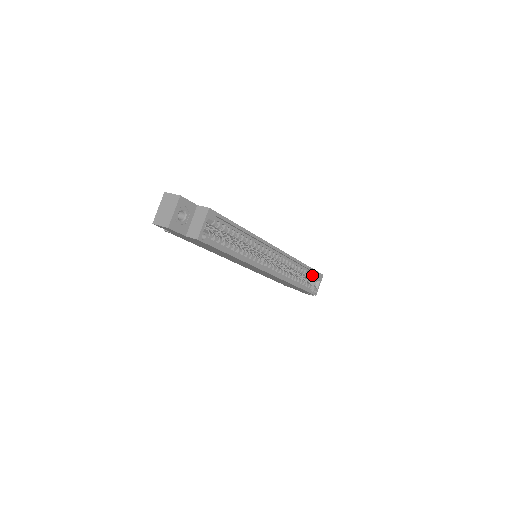
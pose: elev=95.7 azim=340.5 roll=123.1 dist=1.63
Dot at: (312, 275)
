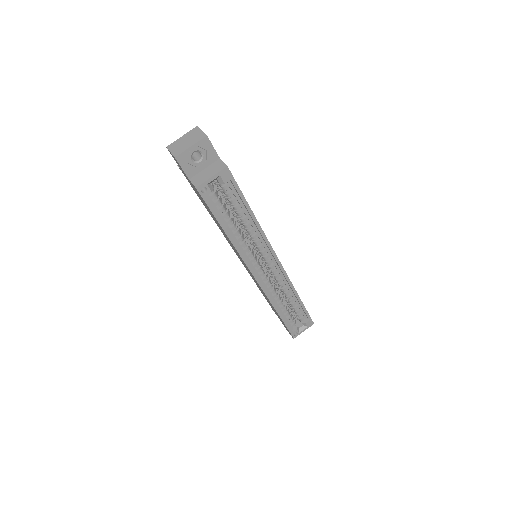
Dot at: (302, 316)
